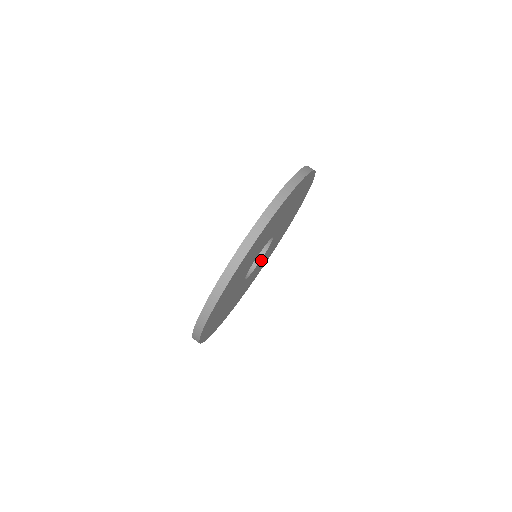
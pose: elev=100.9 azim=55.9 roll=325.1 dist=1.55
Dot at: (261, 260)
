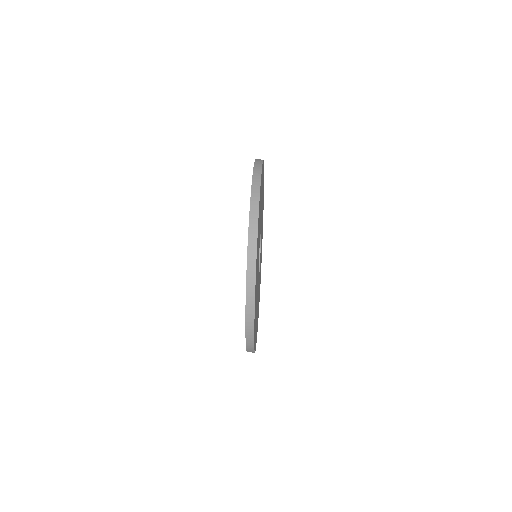
Dot at: occluded
